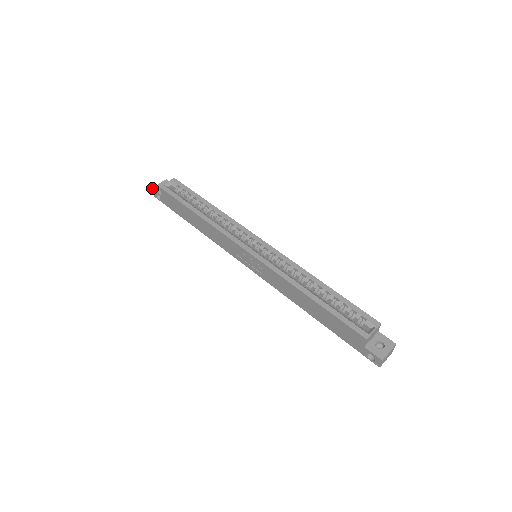
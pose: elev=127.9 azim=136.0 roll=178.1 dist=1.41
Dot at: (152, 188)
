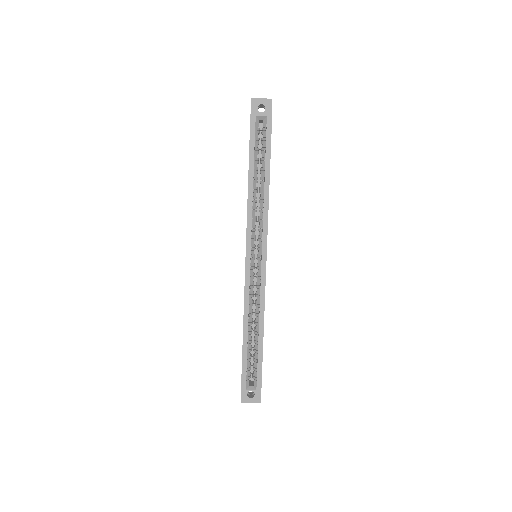
Dot at: (251, 98)
